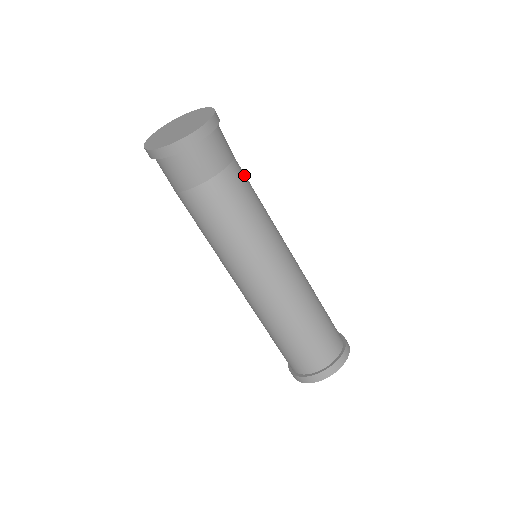
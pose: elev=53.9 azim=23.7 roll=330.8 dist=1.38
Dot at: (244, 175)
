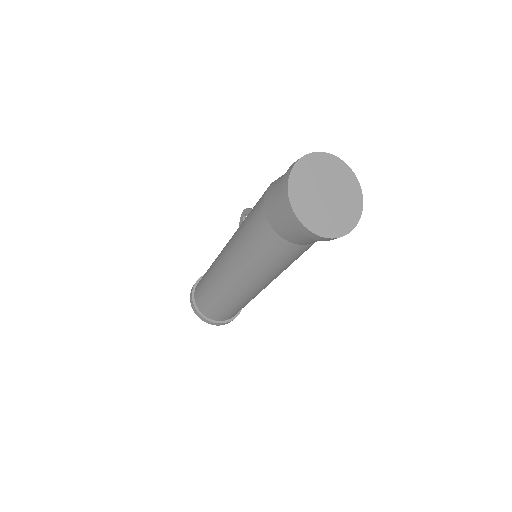
Dot at: occluded
